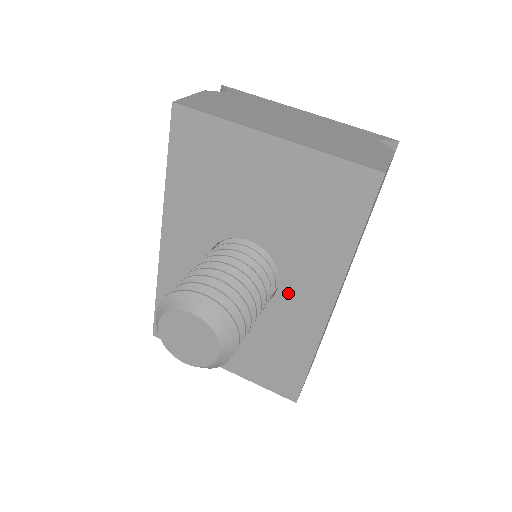
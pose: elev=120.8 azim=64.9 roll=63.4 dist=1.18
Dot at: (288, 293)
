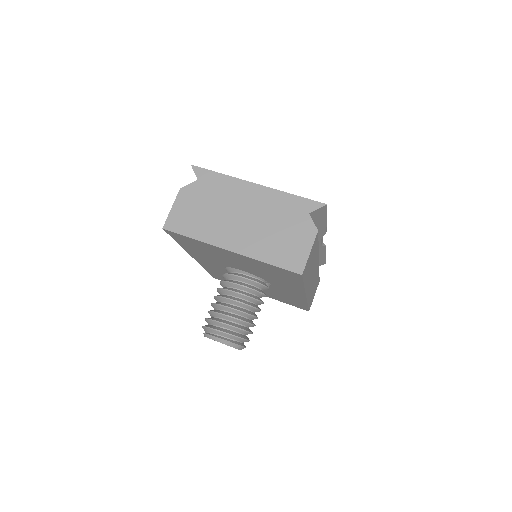
Dot at: (278, 288)
